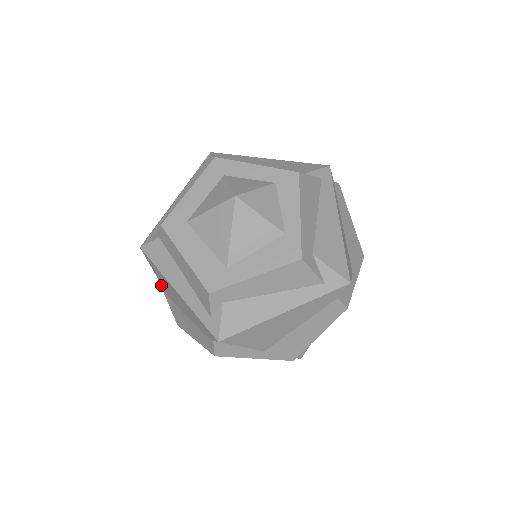
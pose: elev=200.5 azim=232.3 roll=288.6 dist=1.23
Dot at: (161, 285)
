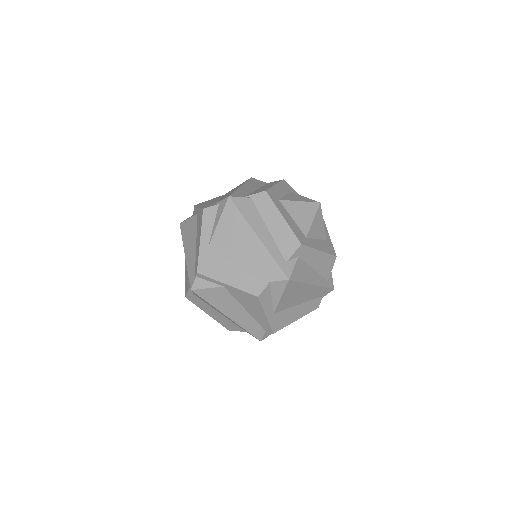
Dot at: (203, 235)
